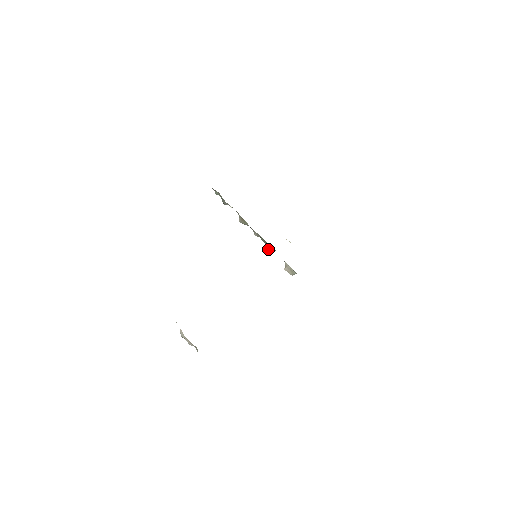
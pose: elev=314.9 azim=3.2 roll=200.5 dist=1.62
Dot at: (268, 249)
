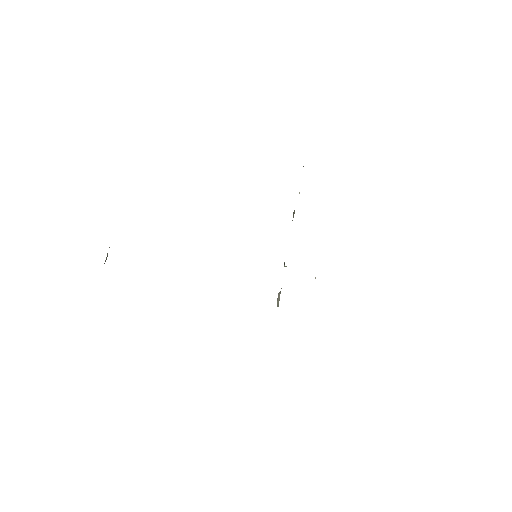
Dot at: occluded
